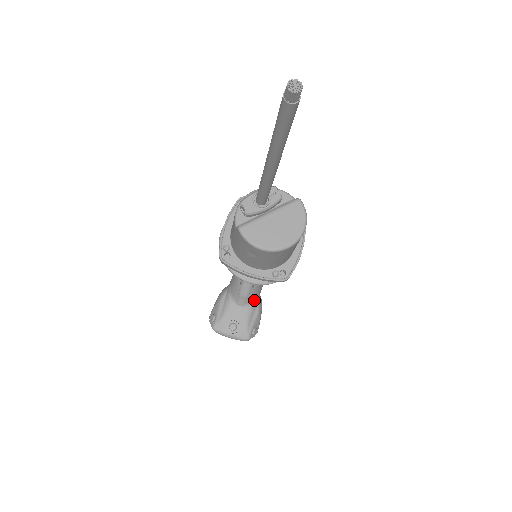
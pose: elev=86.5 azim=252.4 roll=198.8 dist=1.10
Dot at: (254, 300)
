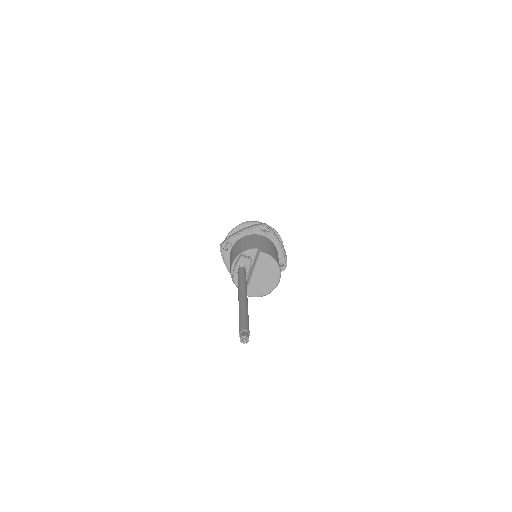
Dot at: occluded
